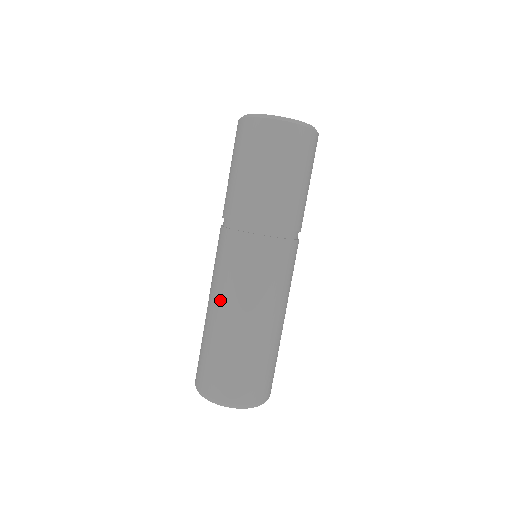
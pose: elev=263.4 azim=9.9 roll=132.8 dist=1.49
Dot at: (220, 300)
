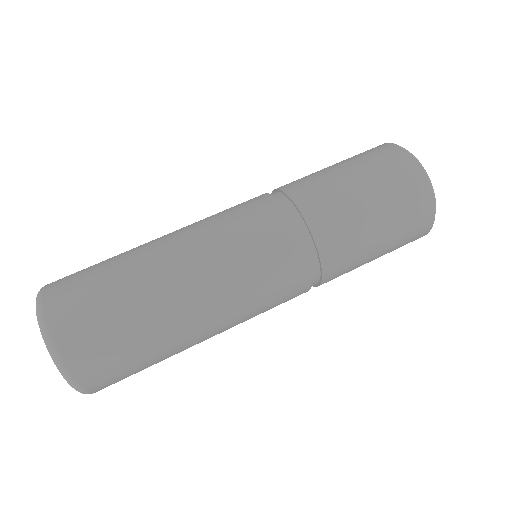
Dot at: (199, 267)
